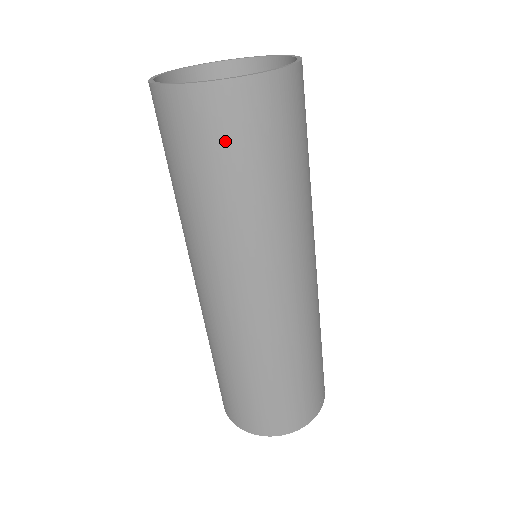
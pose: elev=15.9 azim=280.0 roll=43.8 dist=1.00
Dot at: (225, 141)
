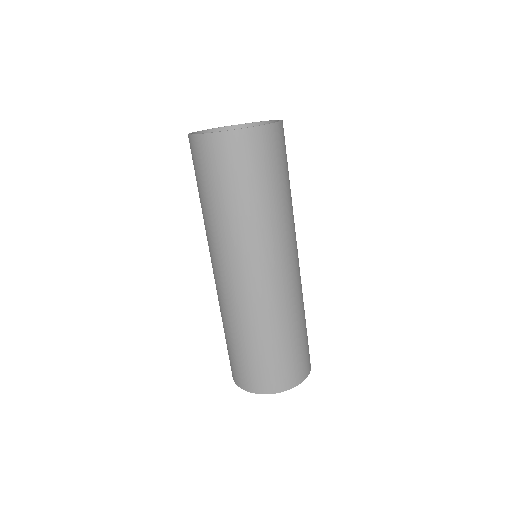
Dot at: (237, 166)
